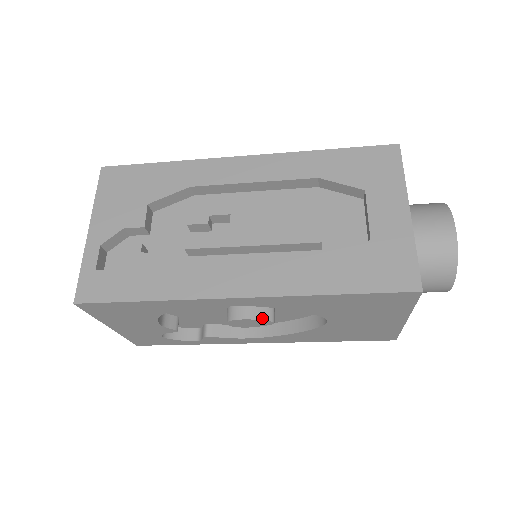
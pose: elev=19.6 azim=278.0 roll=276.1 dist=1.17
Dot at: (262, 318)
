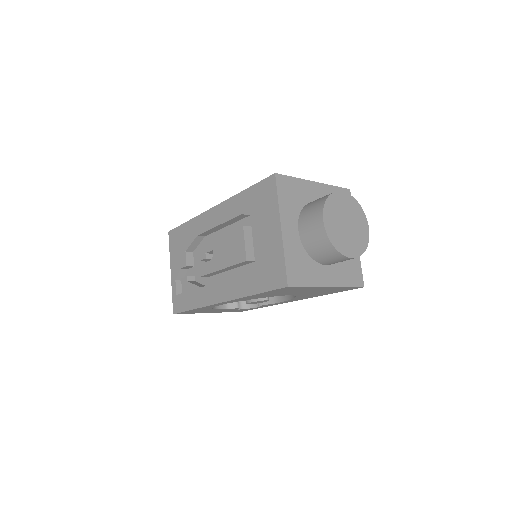
Dot at: (258, 300)
